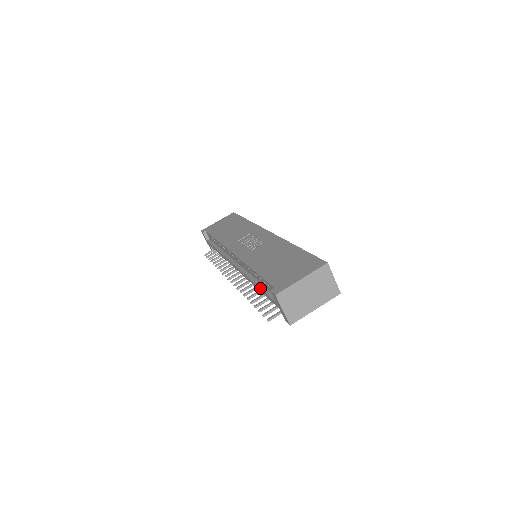
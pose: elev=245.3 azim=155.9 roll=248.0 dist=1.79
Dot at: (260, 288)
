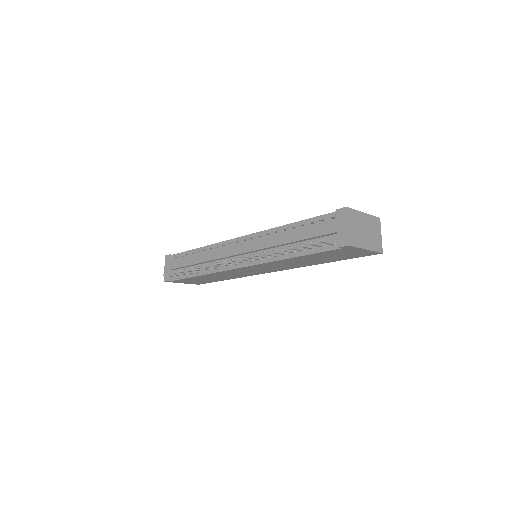
Dot at: (300, 233)
